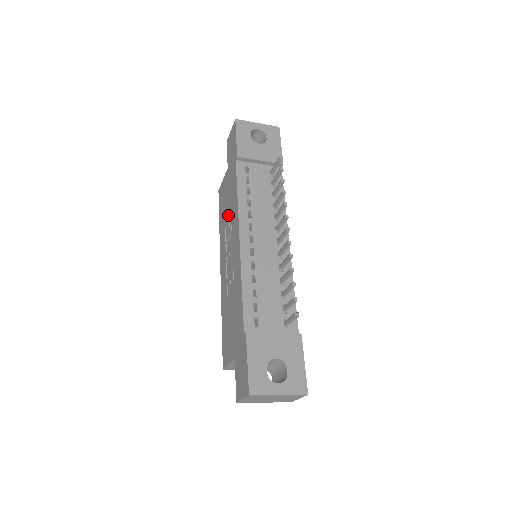
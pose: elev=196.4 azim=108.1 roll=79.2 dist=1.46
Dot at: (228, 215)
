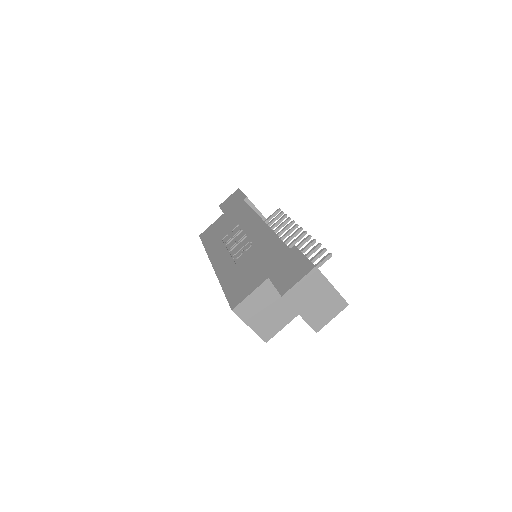
Dot at: (230, 228)
